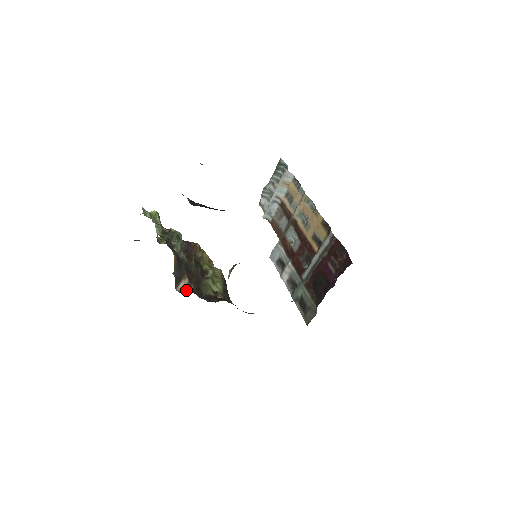
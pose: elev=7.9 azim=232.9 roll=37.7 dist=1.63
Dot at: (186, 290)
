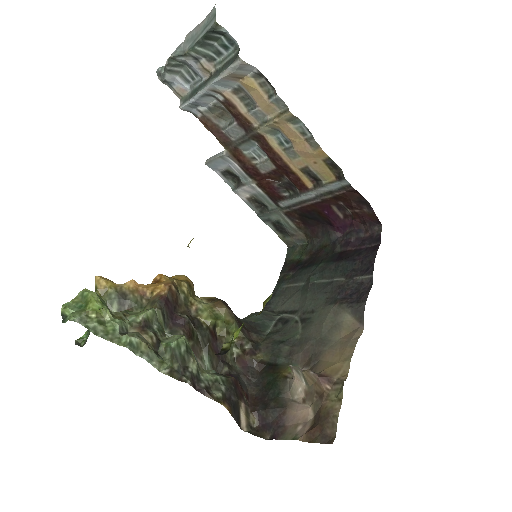
Dot at: (250, 417)
